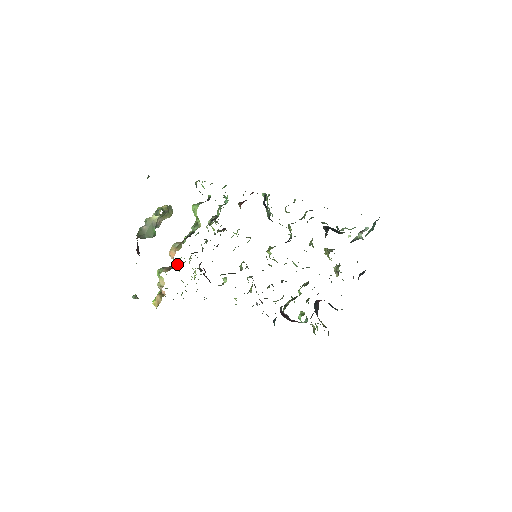
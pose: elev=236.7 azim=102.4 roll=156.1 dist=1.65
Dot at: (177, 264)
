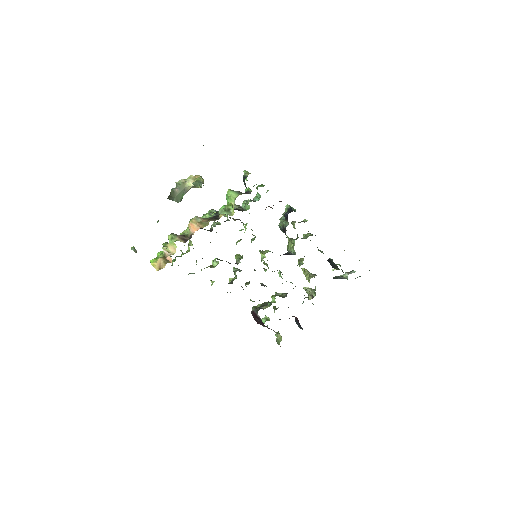
Dot at: occluded
